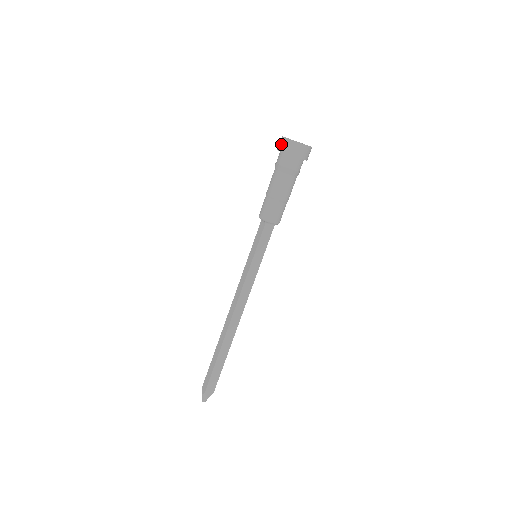
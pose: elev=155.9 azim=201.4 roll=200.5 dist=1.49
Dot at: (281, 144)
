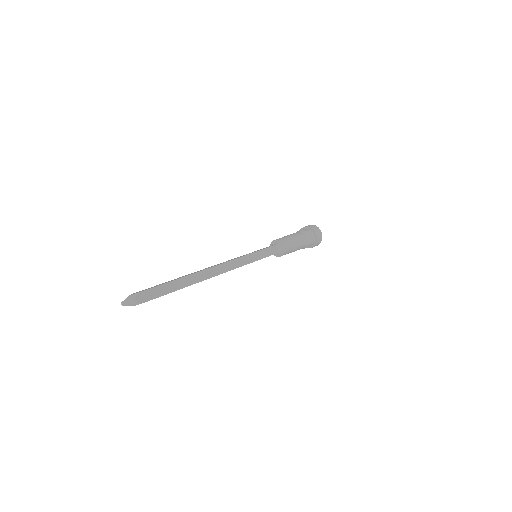
Dot at: occluded
